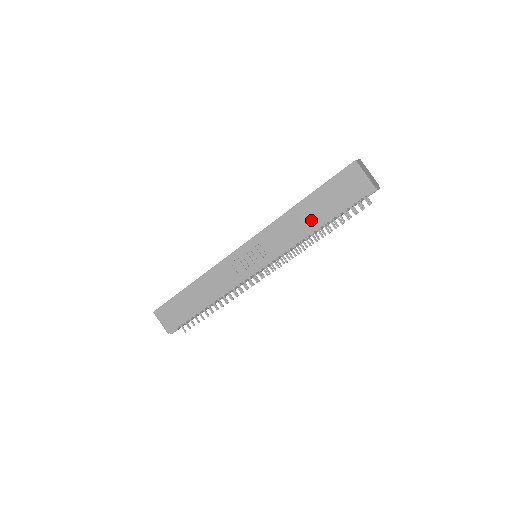
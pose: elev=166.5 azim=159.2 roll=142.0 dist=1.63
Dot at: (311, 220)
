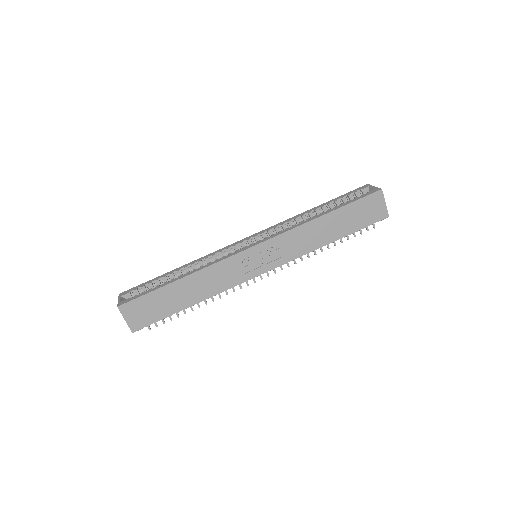
Dot at: (329, 233)
